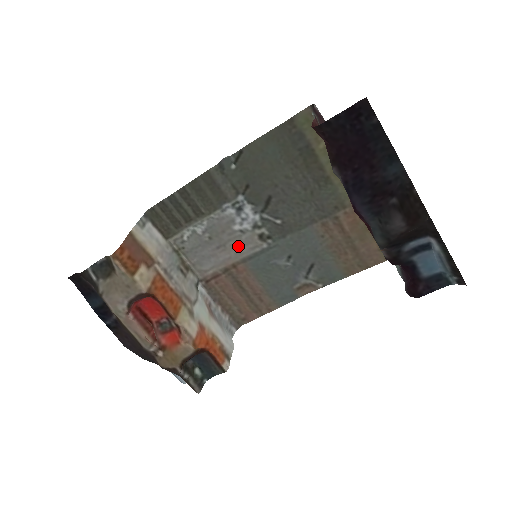
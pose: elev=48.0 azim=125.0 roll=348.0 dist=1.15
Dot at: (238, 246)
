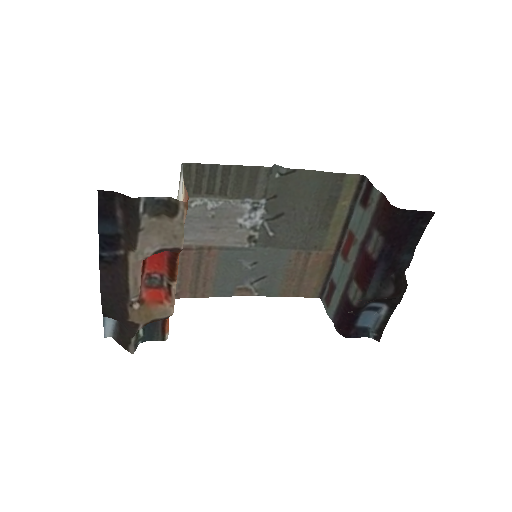
Dot at: (228, 235)
